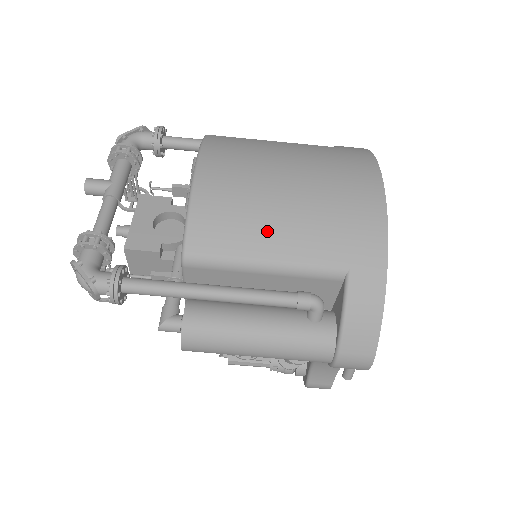
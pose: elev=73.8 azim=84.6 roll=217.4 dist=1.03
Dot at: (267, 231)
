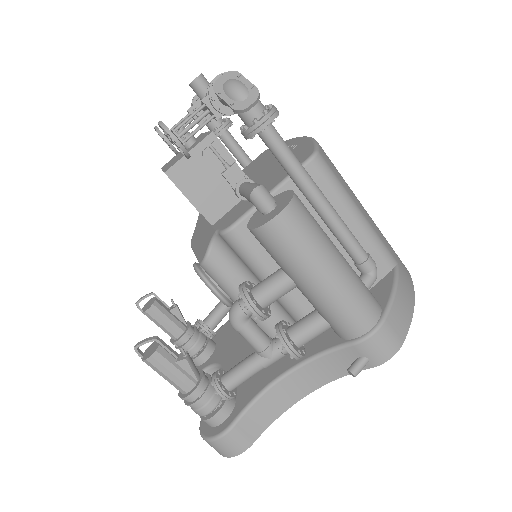
Dot at: occluded
